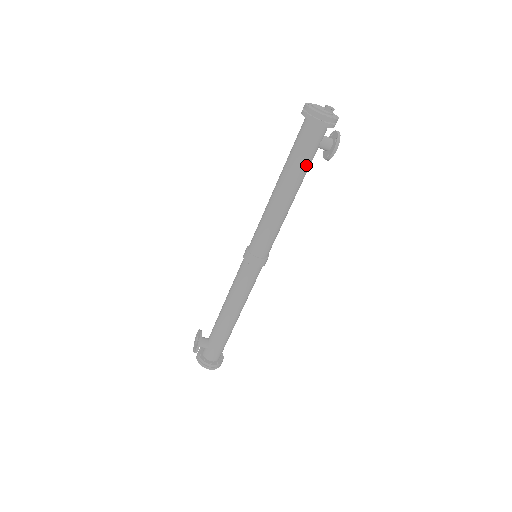
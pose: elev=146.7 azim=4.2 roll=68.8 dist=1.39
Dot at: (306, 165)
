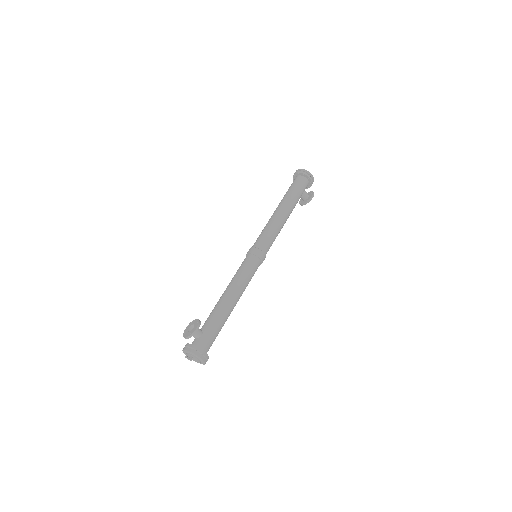
Dot at: (297, 199)
